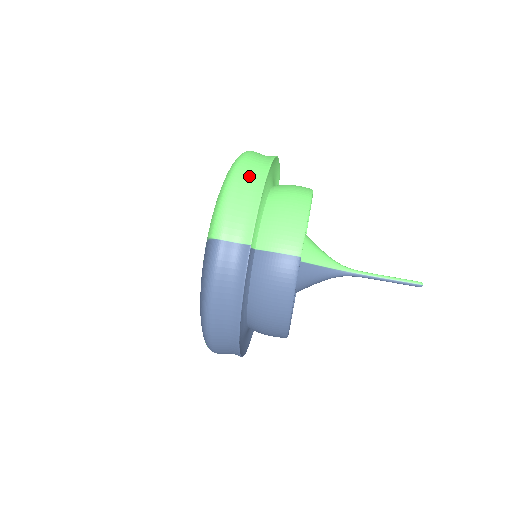
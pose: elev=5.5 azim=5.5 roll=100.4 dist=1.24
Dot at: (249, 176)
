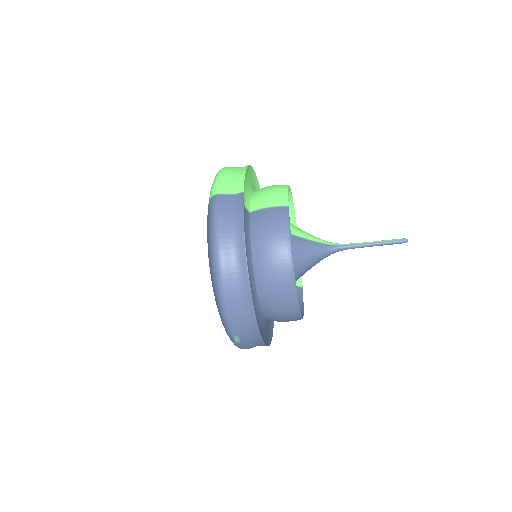
Dot at: (235, 167)
